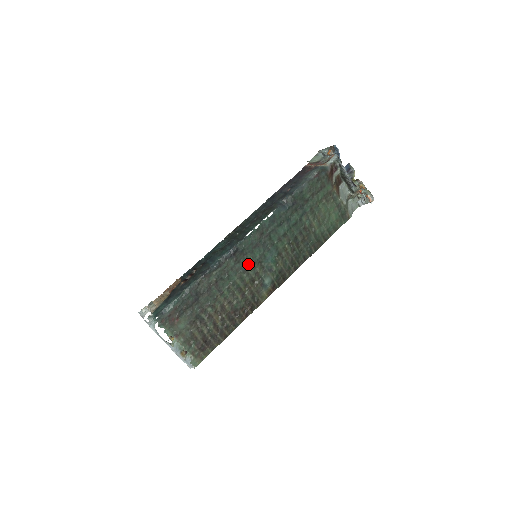
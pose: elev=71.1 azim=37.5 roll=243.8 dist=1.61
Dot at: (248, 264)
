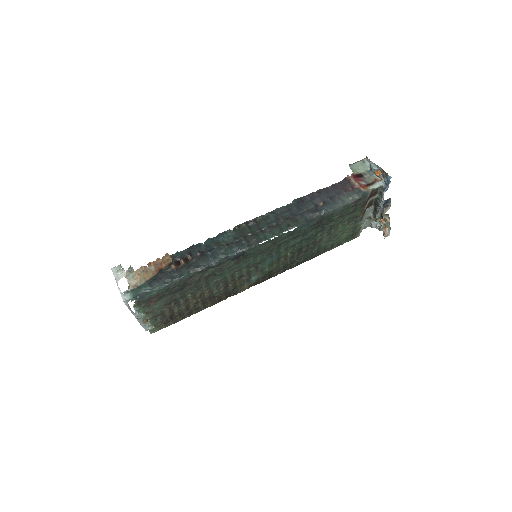
Dot at: (246, 265)
